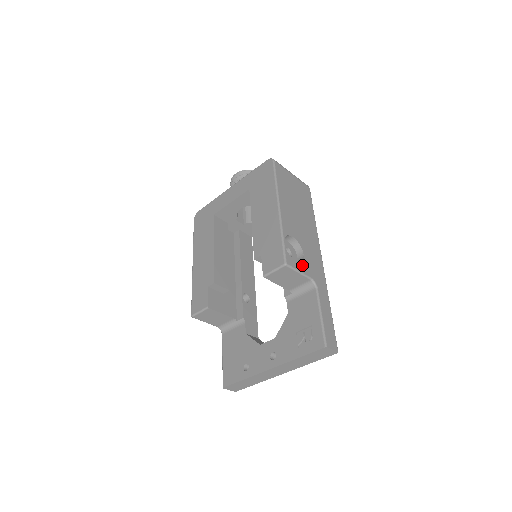
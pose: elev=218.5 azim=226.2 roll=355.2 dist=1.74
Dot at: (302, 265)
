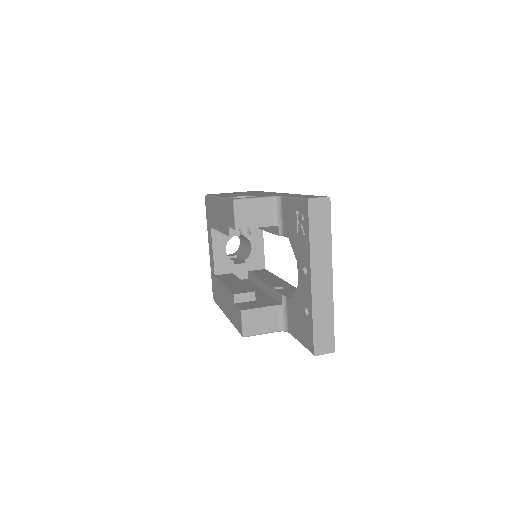
Dot at: occluded
